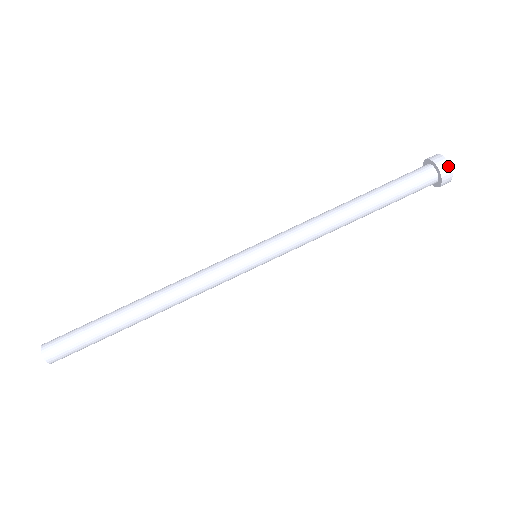
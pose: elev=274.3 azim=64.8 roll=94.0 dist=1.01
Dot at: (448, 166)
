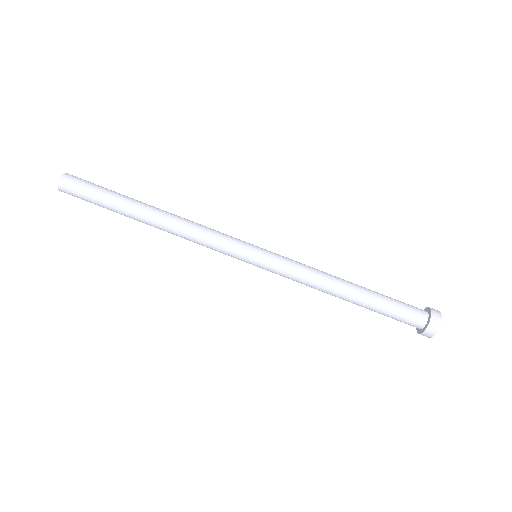
Dot at: (440, 319)
